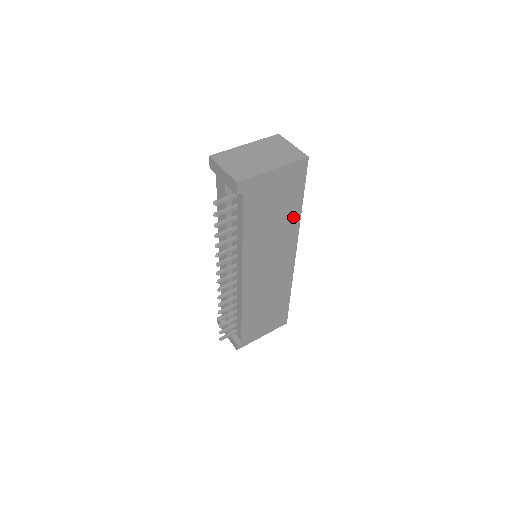
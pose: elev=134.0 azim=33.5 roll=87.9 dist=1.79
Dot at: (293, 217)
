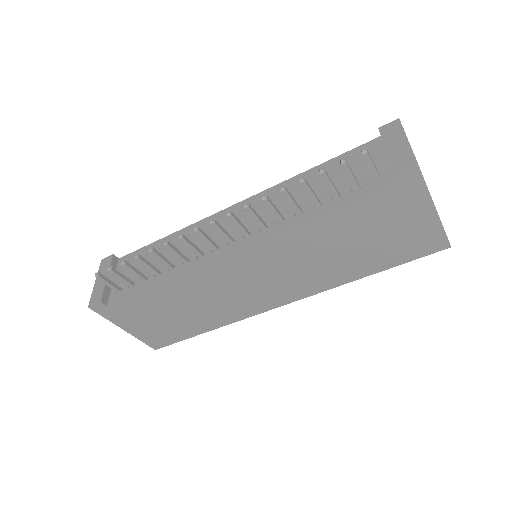
Dot at: (349, 273)
